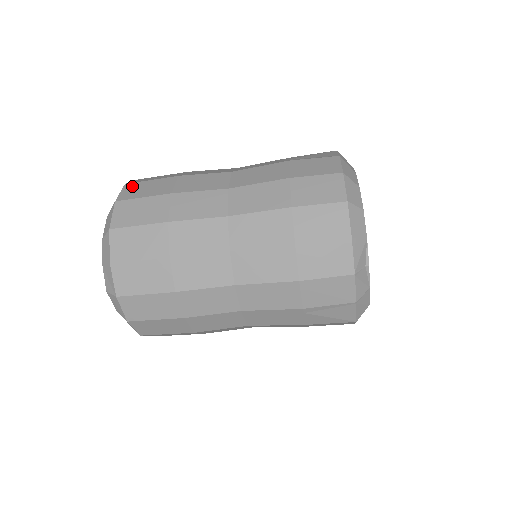
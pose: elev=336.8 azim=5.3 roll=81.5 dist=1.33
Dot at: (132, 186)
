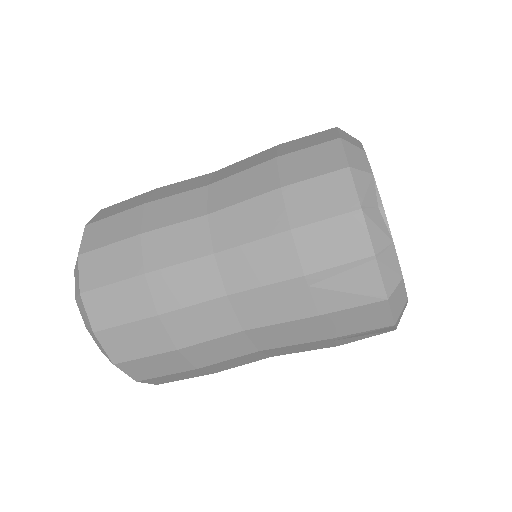
Dot at: occluded
